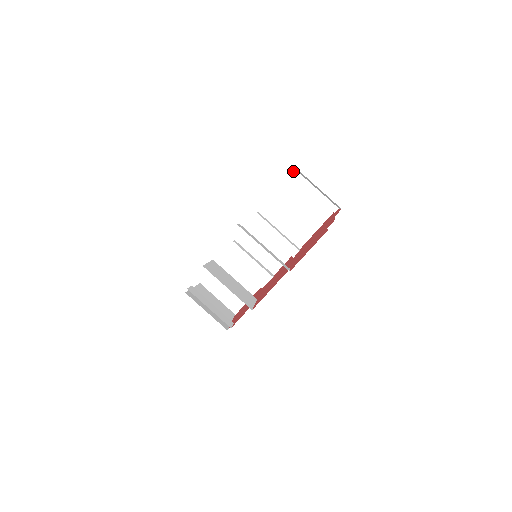
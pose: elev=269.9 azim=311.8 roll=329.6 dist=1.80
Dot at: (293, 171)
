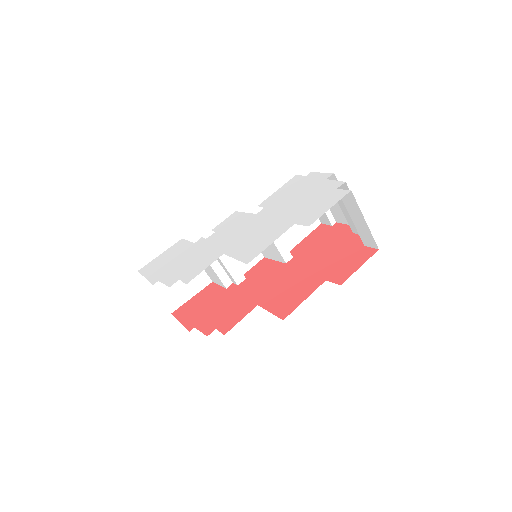
Dot at: (309, 174)
